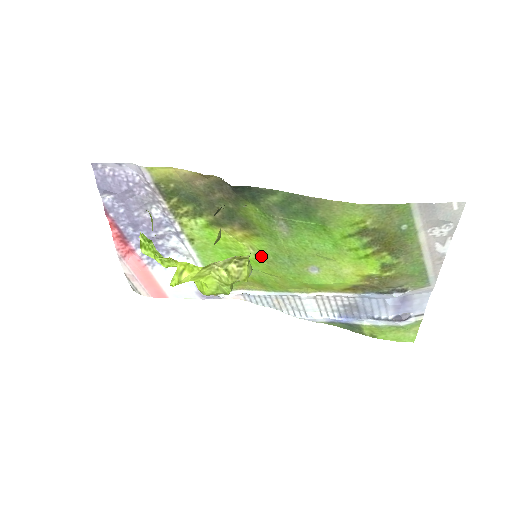
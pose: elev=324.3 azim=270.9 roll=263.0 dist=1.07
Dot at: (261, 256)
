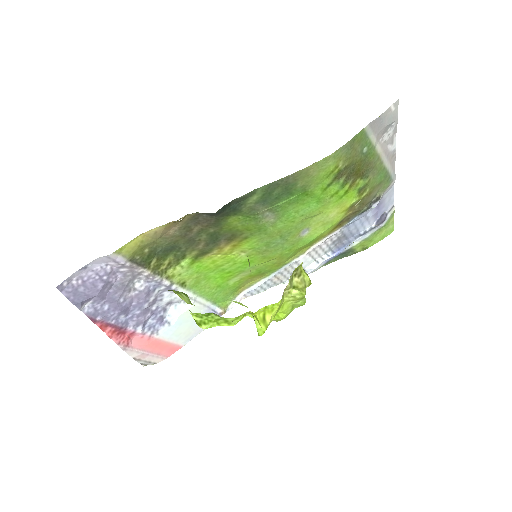
Dot at: (254, 253)
